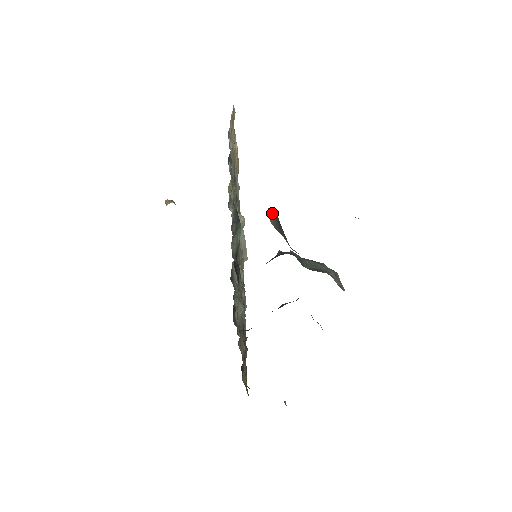
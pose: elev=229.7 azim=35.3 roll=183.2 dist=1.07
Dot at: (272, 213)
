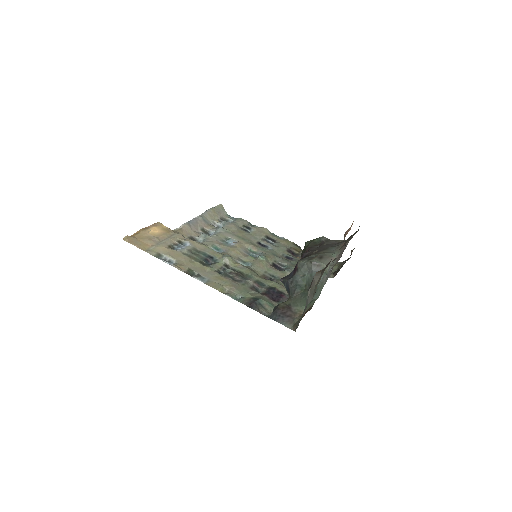
Dot at: (280, 321)
